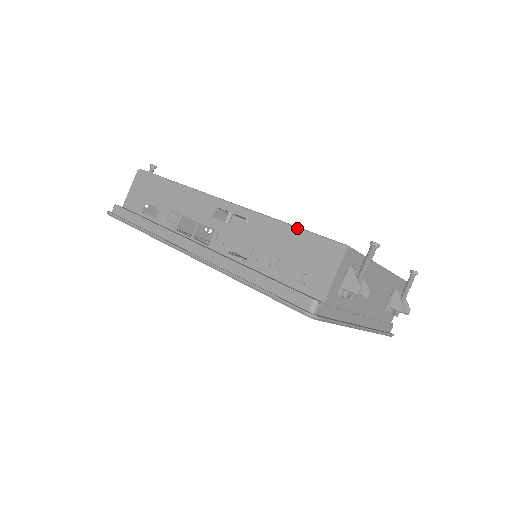
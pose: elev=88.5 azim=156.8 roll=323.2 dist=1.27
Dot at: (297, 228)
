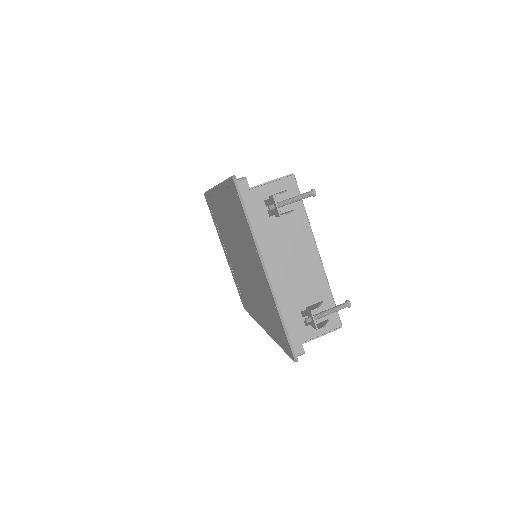
Dot at: occluded
